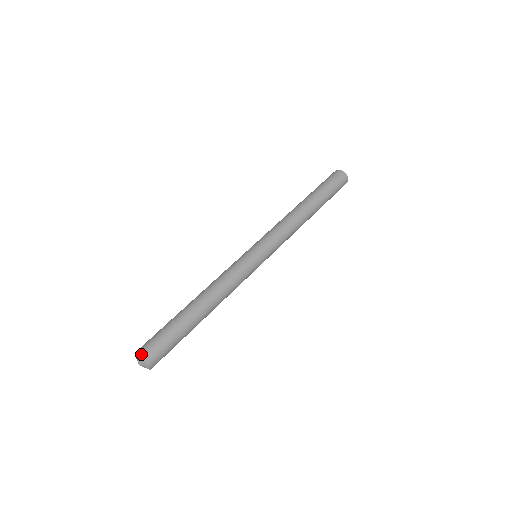
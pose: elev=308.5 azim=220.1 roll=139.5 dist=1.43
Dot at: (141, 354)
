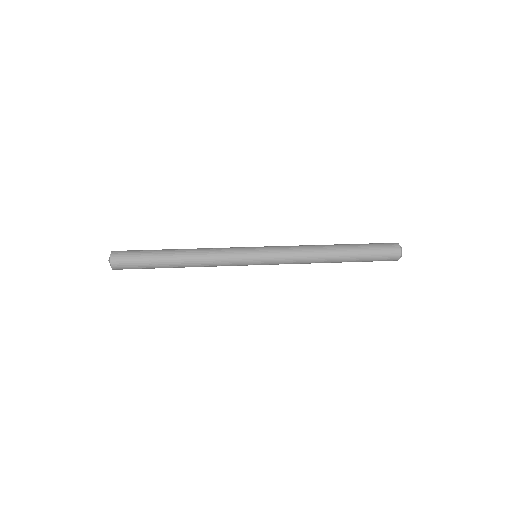
Dot at: (113, 251)
